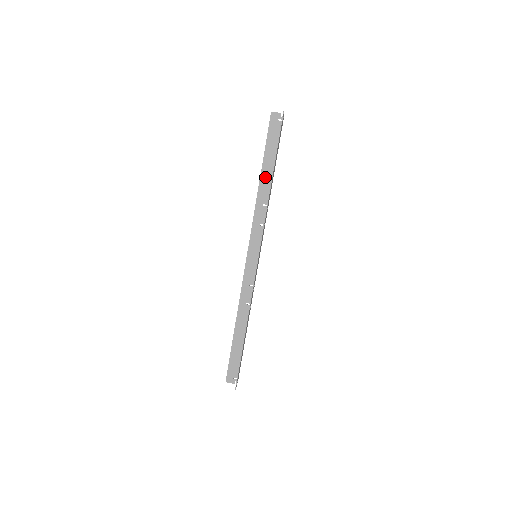
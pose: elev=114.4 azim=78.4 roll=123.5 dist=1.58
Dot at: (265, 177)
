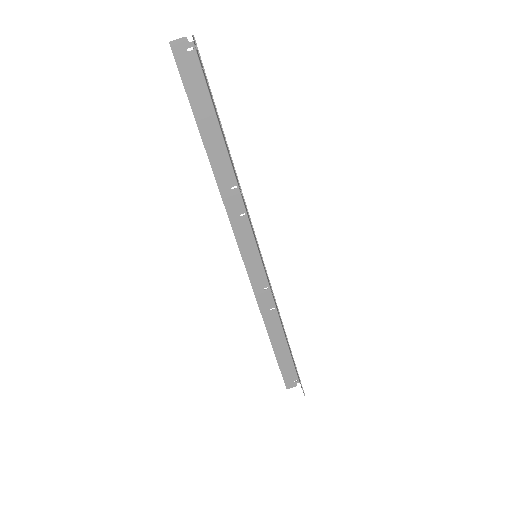
Dot at: (214, 150)
